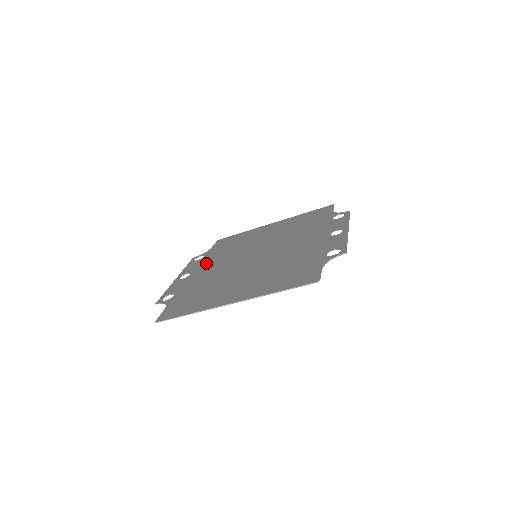
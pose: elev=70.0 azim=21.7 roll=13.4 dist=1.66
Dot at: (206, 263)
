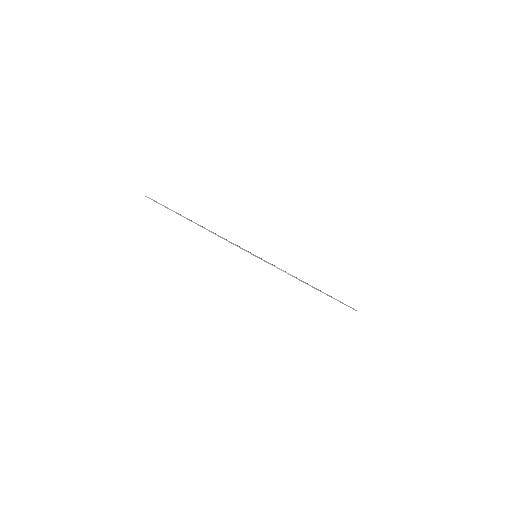
Dot at: occluded
